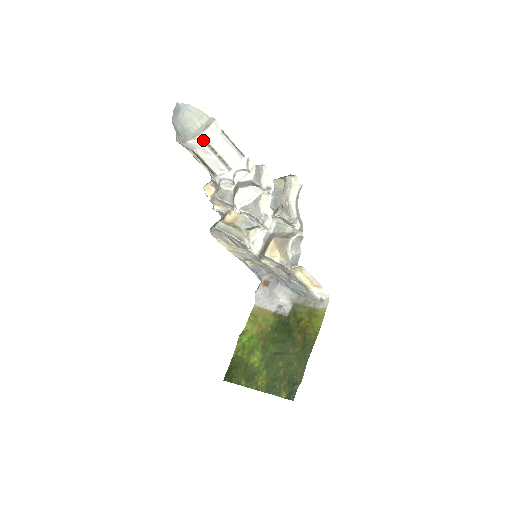
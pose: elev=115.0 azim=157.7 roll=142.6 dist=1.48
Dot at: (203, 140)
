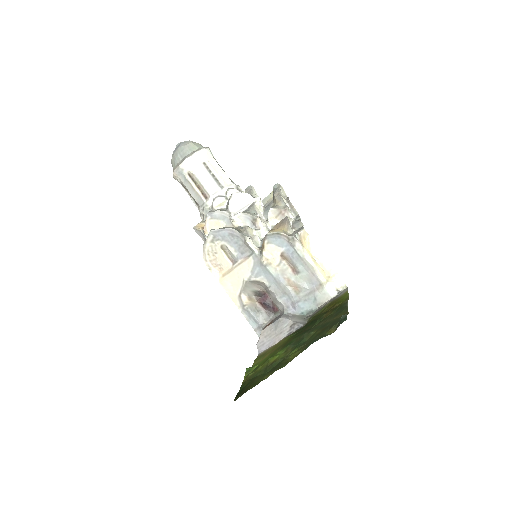
Dot at: (200, 158)
